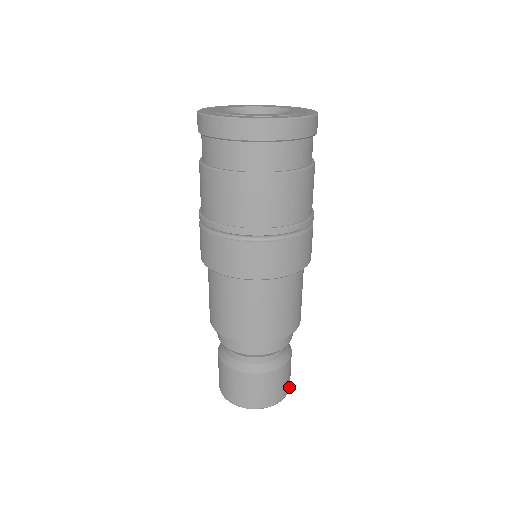
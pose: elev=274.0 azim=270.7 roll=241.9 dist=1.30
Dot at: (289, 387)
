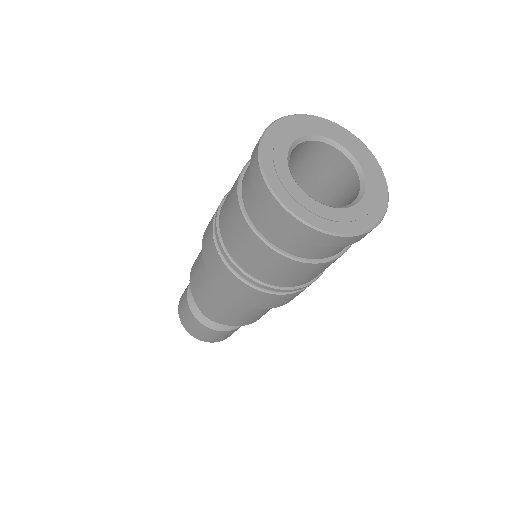
Dot at: occluded
